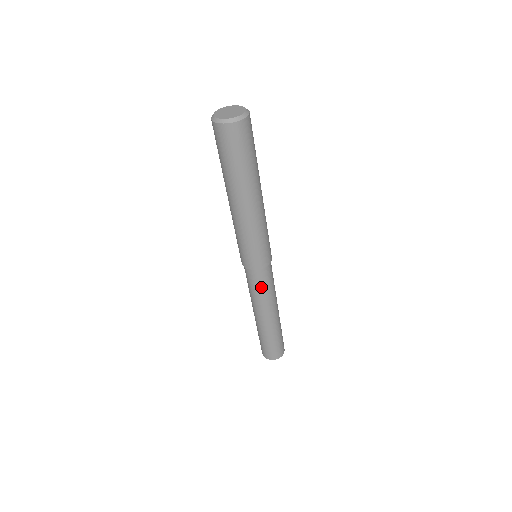
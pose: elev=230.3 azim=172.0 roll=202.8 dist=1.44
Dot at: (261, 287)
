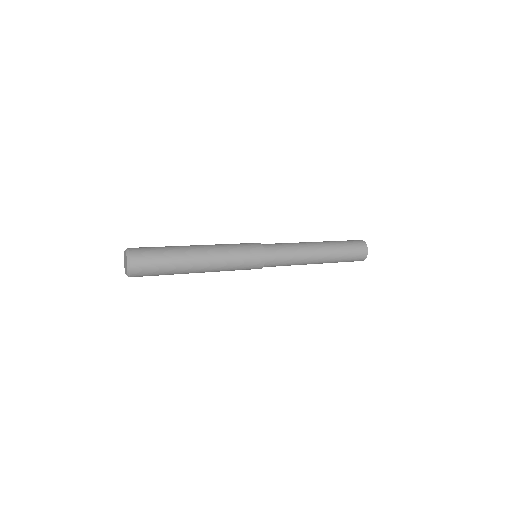
Dot at: occluded
